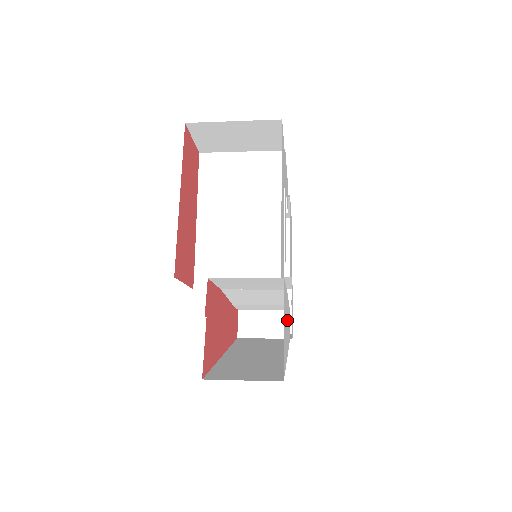
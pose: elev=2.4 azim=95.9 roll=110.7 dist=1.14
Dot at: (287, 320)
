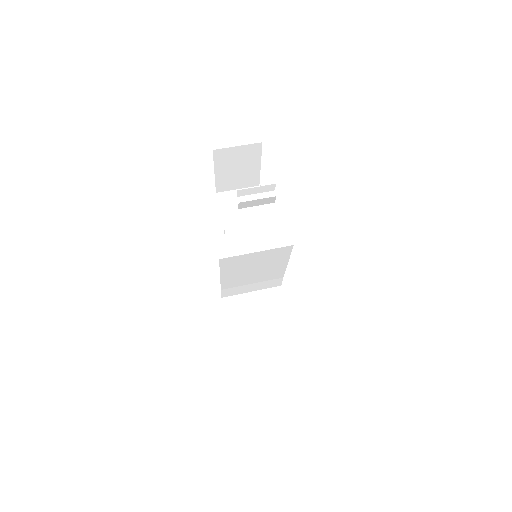
Dot at: occluded
